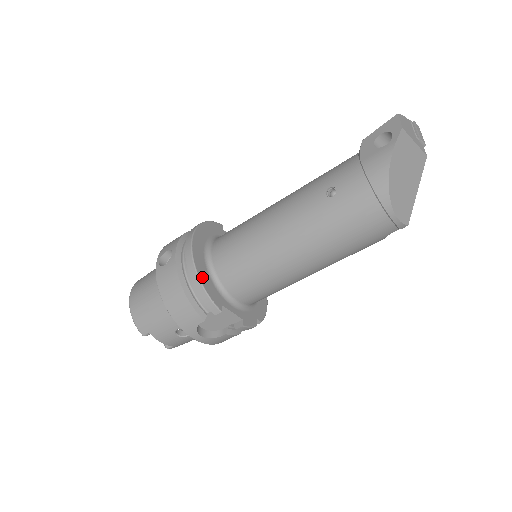
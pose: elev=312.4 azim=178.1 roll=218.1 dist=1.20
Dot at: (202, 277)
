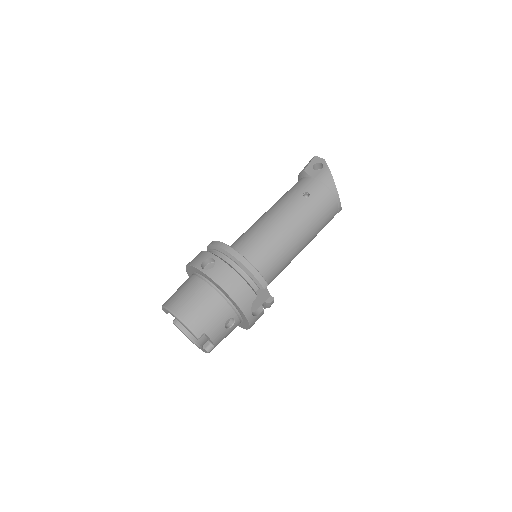
Dot at: (249, 263)
